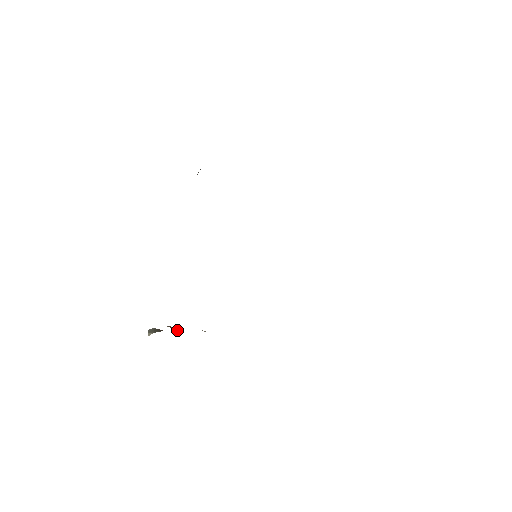
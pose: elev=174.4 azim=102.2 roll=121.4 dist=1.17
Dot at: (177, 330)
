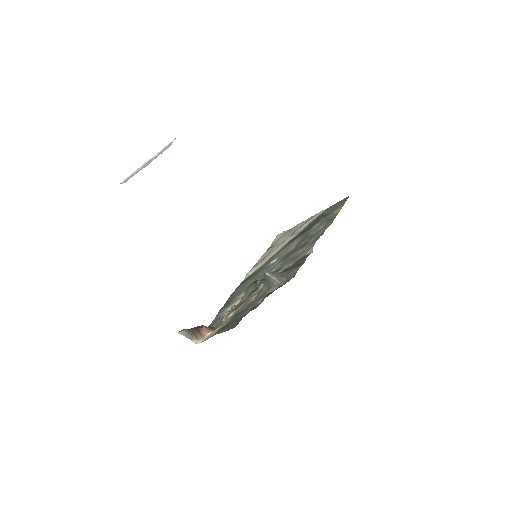
Dot at: (212, 328)
